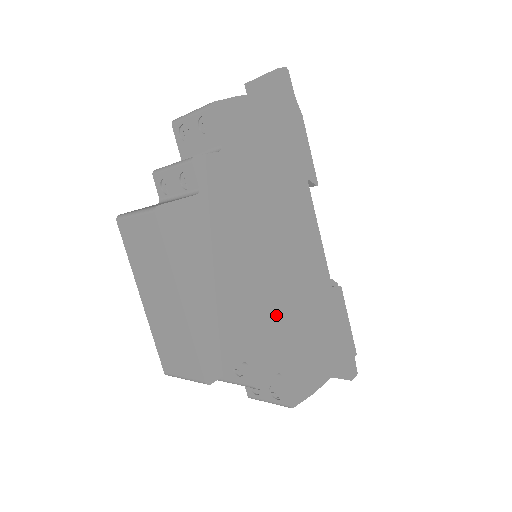
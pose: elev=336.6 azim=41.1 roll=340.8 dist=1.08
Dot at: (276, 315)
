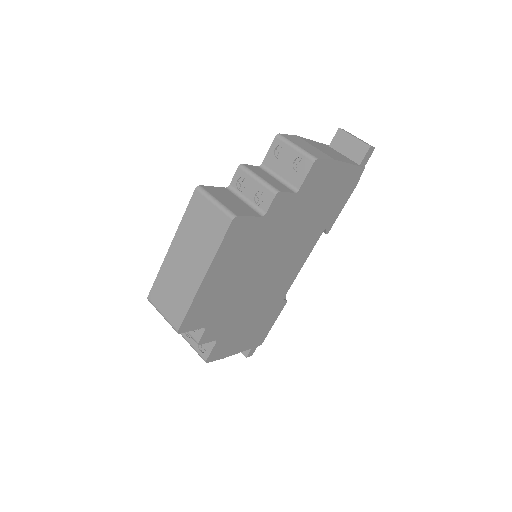
Dot at: (242, 306)
